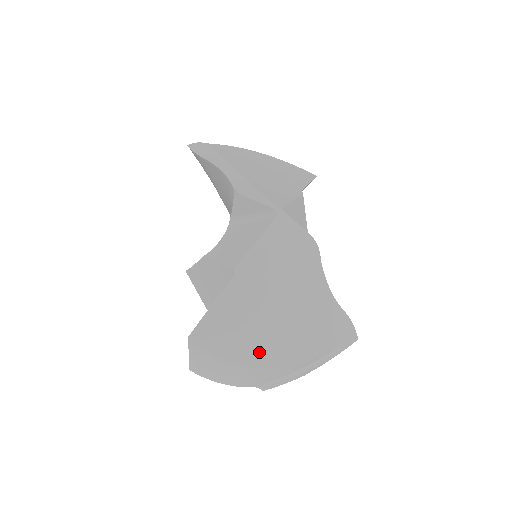
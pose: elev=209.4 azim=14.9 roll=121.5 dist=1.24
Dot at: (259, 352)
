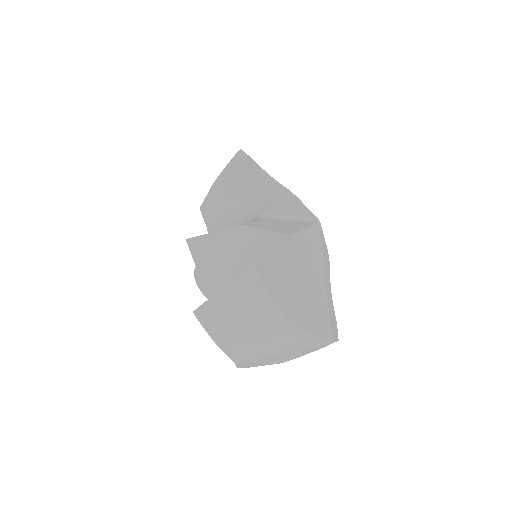
Dot at: (292, 307)
